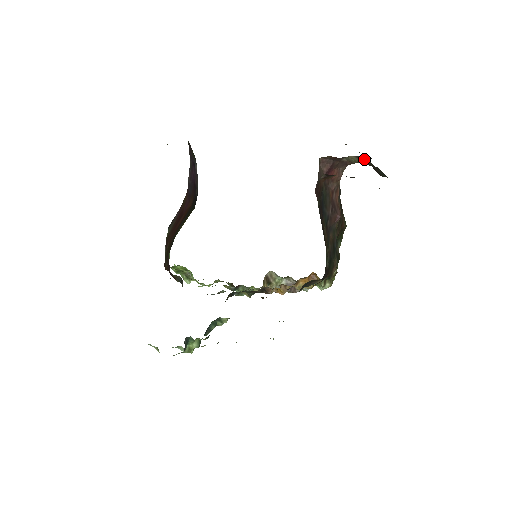
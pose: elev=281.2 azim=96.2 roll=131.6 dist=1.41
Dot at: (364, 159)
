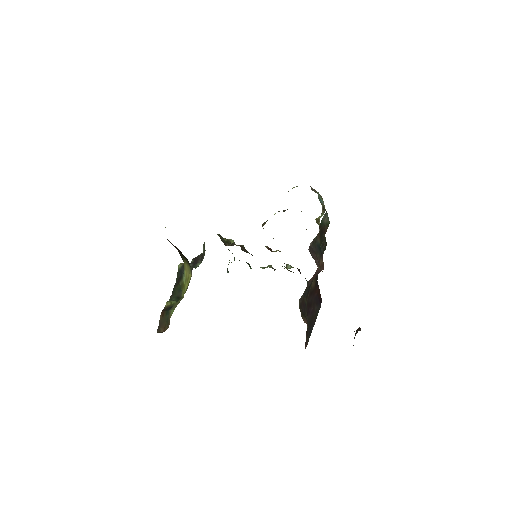
Dot at: occluded
